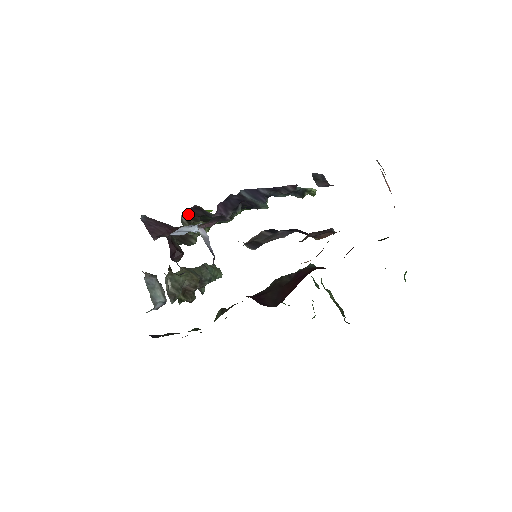
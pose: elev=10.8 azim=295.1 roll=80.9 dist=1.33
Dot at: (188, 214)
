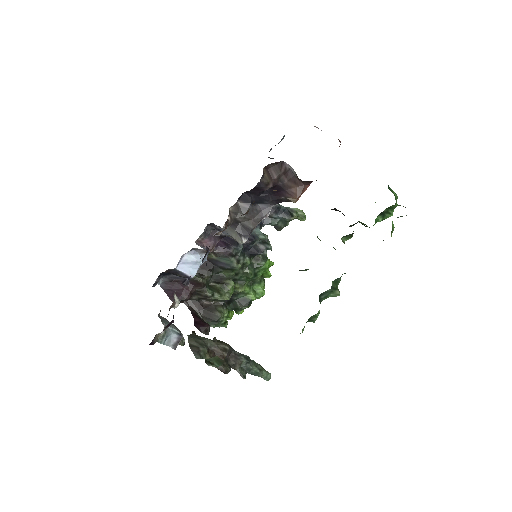
Dot at: (199, 268)
